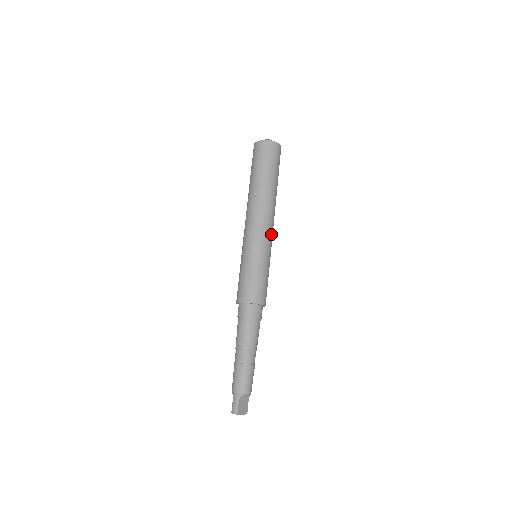
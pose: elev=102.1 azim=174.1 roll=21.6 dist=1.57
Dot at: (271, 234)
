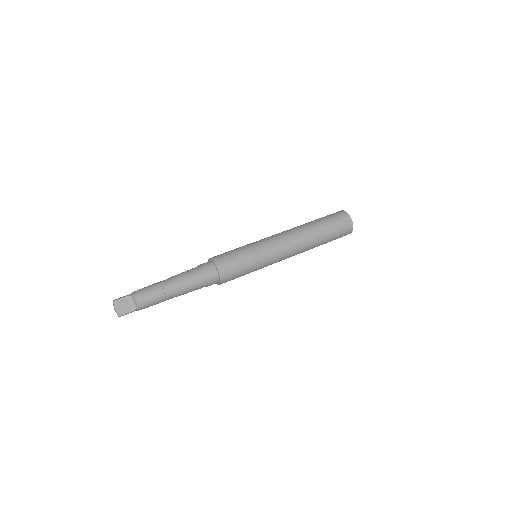
Dot at: (280, 250)
